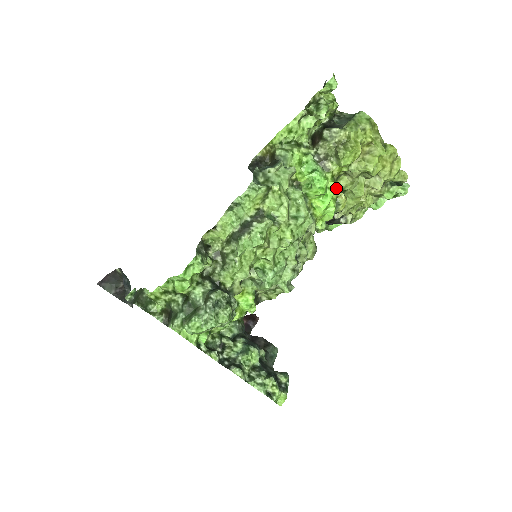
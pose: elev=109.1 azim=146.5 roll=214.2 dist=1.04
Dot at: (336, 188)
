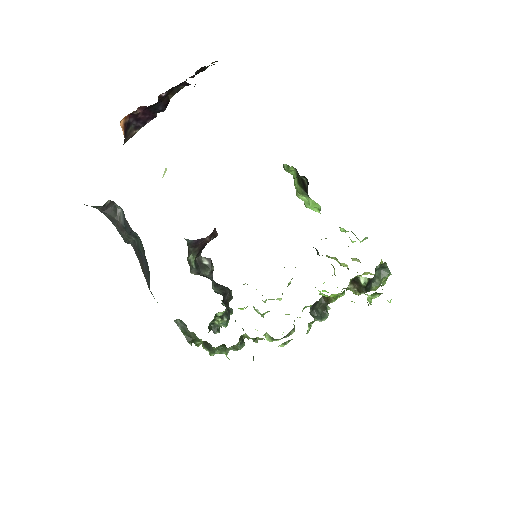
Dot at: occluded
